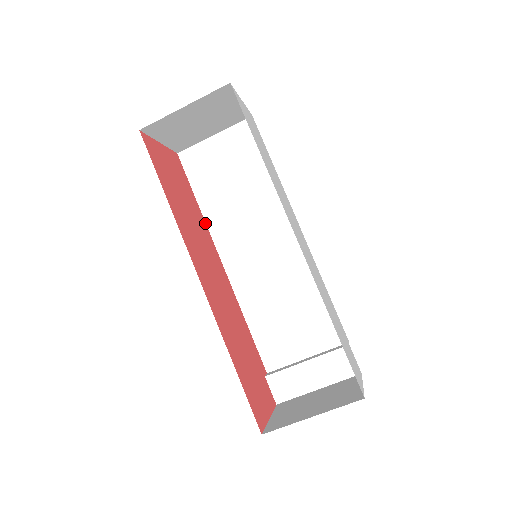
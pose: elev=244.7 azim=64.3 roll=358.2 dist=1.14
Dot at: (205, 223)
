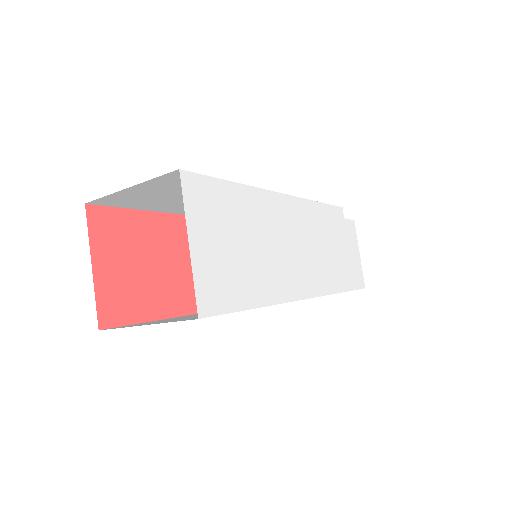
Dot at: (168, 215)
